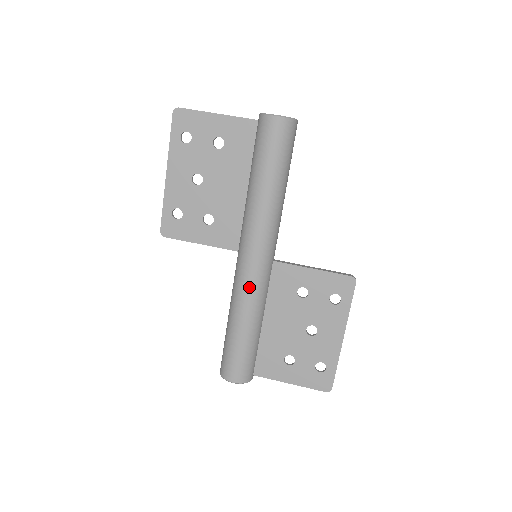
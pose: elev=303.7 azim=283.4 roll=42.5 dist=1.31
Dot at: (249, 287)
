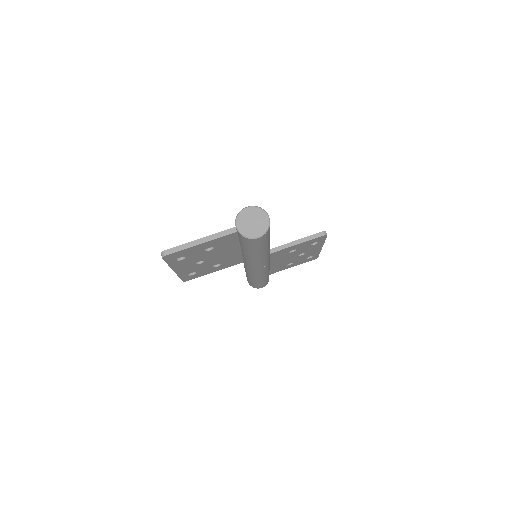
Dot at: (261, 273)
